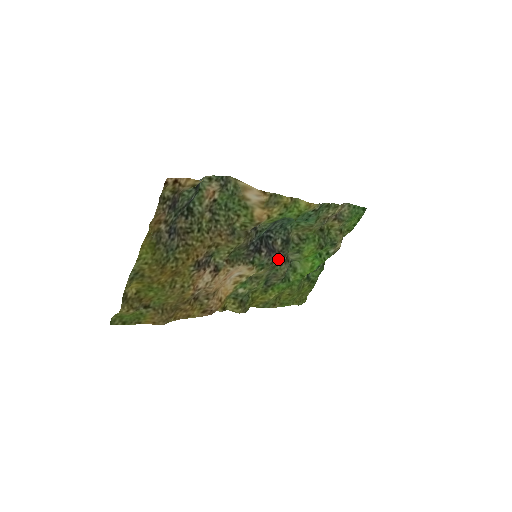
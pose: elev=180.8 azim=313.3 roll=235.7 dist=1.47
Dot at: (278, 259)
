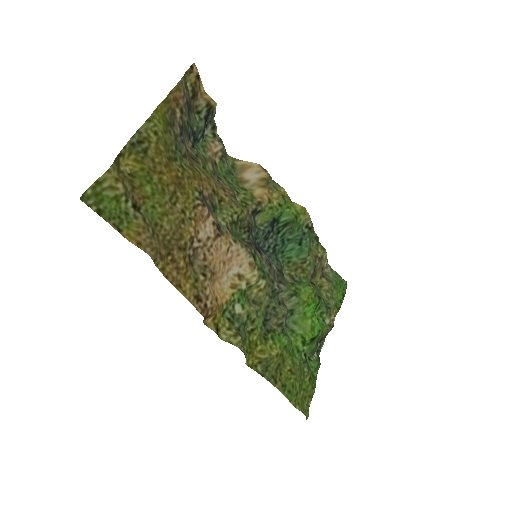
Dot at: (278, 282)
